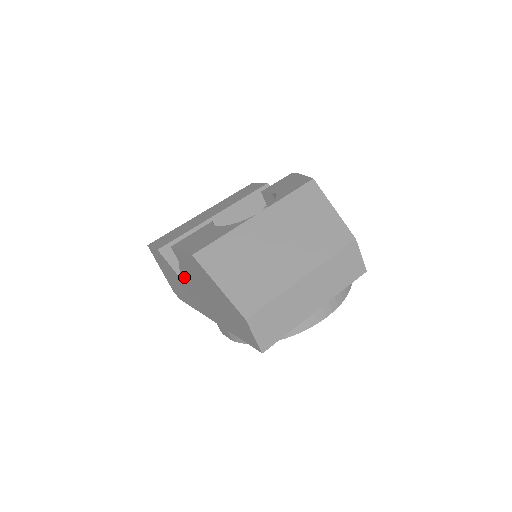
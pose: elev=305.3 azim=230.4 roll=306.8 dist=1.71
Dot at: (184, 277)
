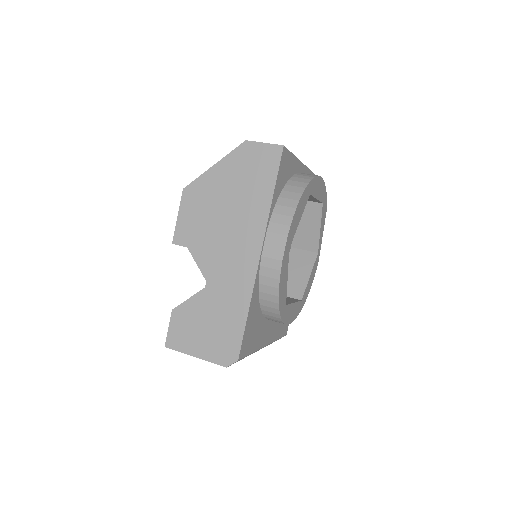
Dot at: (205, 264)
